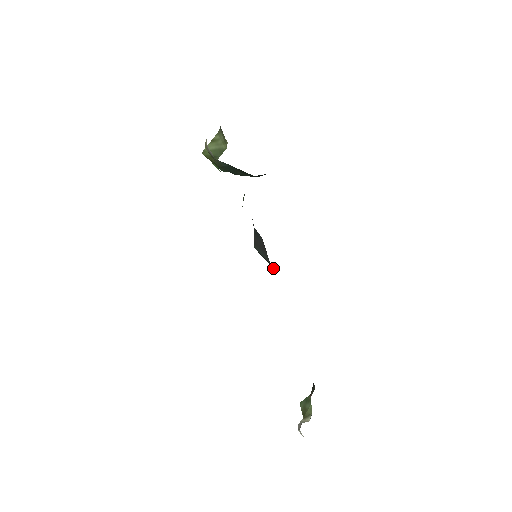
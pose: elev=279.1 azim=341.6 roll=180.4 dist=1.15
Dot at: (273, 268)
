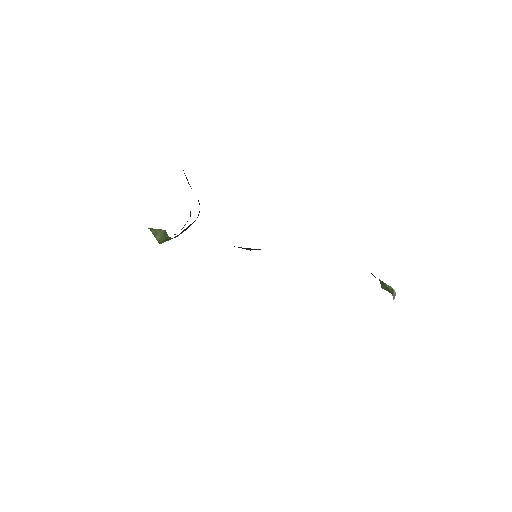
Dot at: occluded
